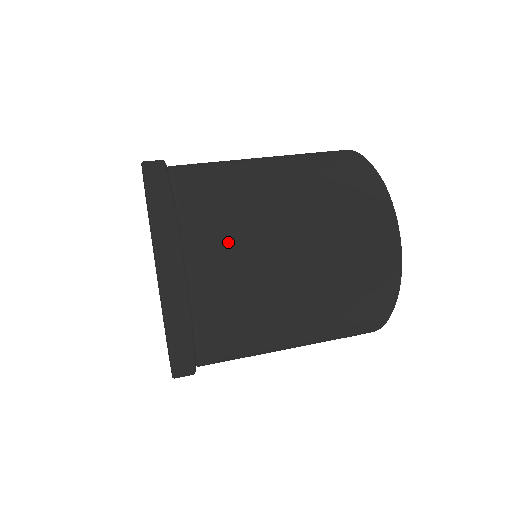
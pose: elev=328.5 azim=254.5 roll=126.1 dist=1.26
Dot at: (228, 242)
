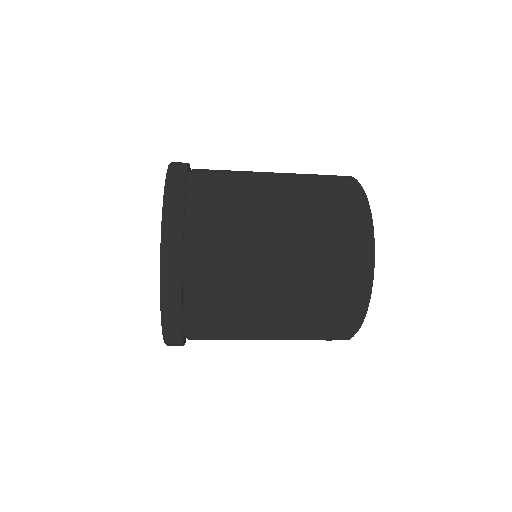
Dot at: occluded
